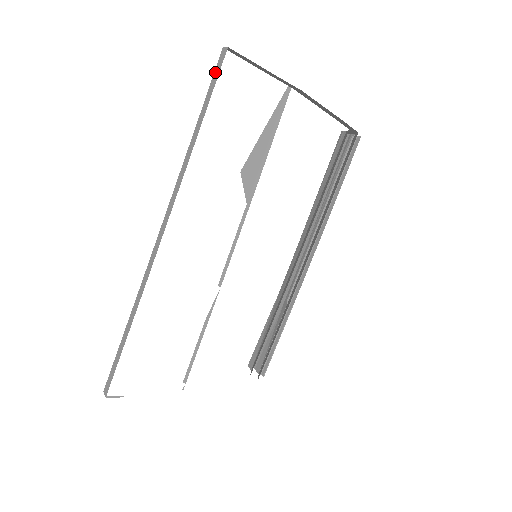
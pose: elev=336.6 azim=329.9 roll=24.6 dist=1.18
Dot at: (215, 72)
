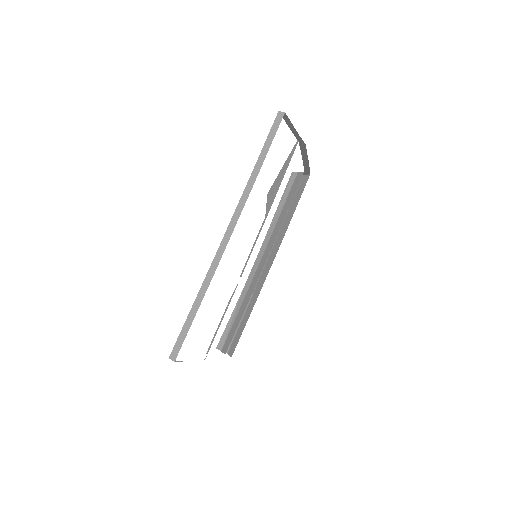
Dot at: (273, 126)
